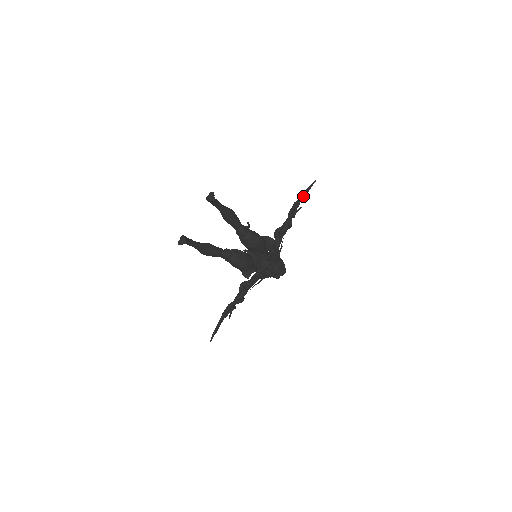
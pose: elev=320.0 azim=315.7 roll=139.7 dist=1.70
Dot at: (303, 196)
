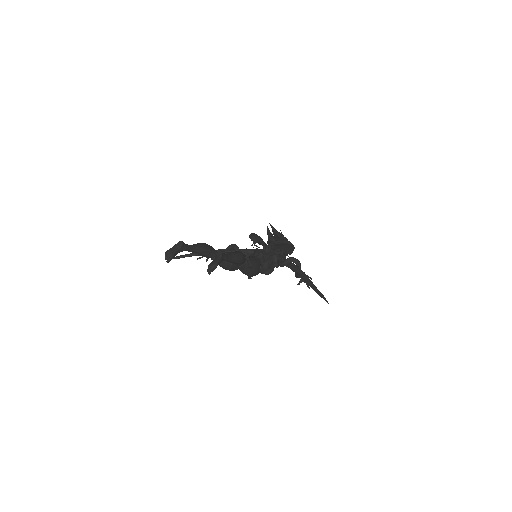
Dot at: (315, 290)
